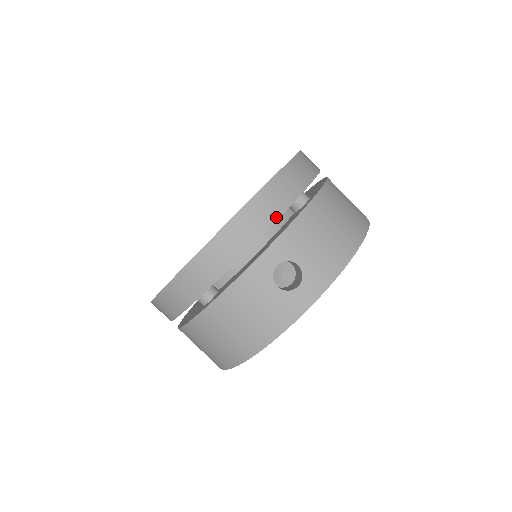
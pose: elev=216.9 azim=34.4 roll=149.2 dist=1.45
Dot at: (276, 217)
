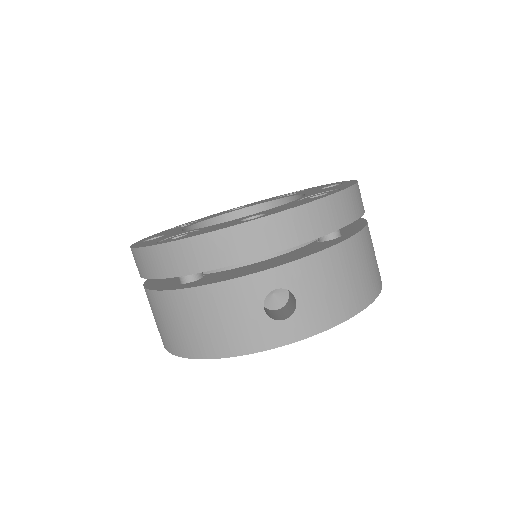
Dot at: (301, 241)
